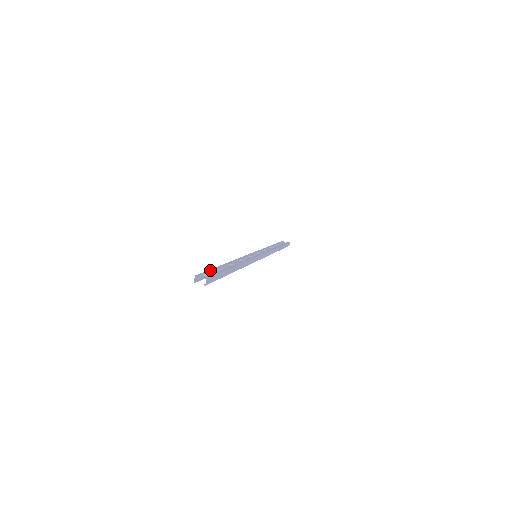
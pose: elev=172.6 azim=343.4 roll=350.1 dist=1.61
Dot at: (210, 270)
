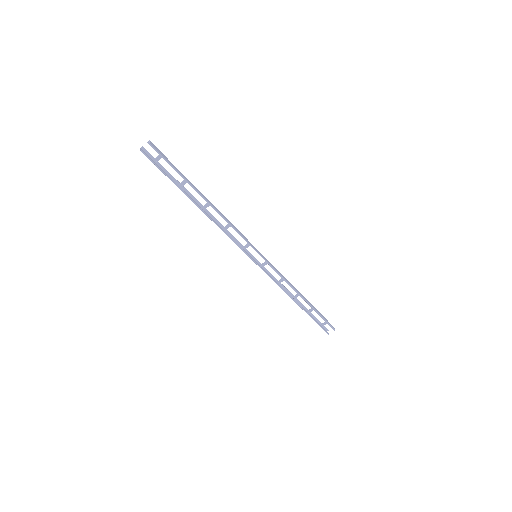
Dot at: (166, 171)
